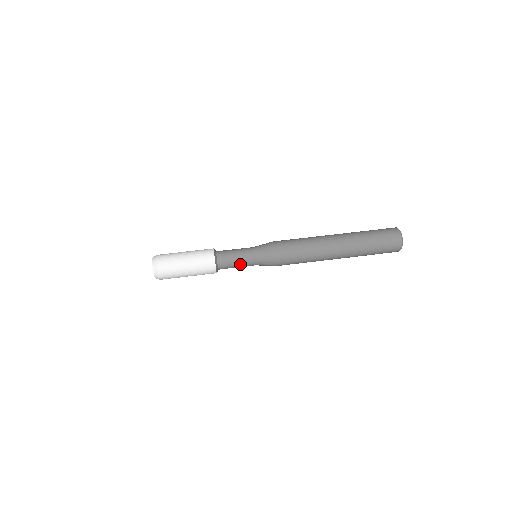
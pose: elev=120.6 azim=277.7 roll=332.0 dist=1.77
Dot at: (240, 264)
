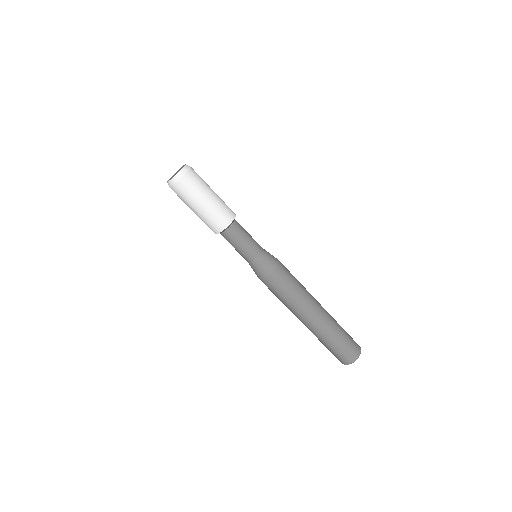
Dot at: (240, 249)
